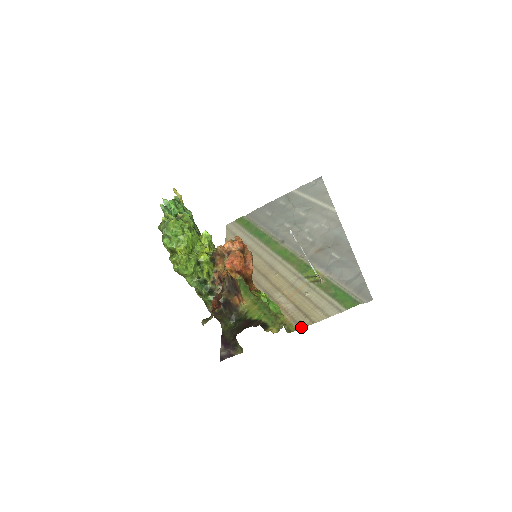
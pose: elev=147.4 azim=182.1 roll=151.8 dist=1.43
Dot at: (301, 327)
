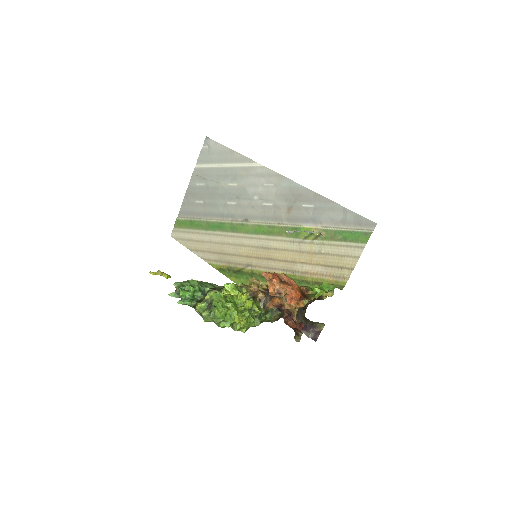
Dot at: (347, 278)
